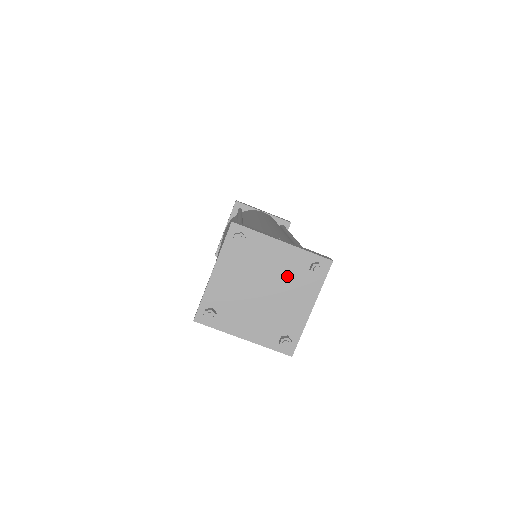
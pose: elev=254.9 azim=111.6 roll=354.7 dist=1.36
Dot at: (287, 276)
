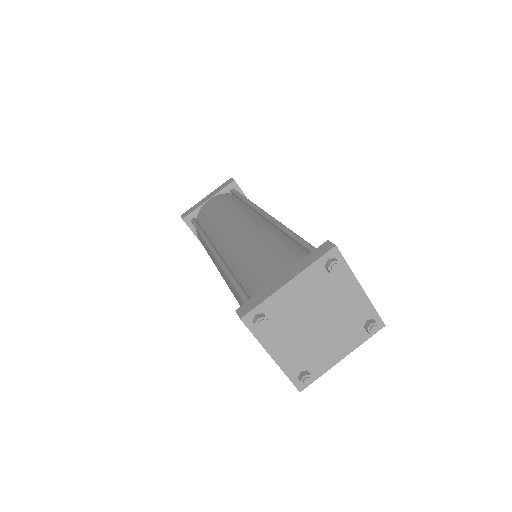
Dot at: (320, 294)
